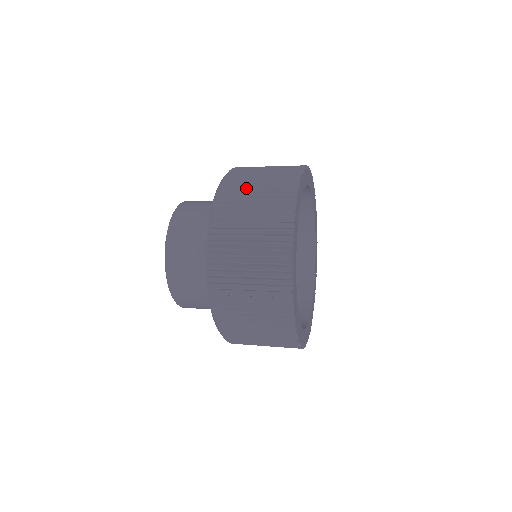
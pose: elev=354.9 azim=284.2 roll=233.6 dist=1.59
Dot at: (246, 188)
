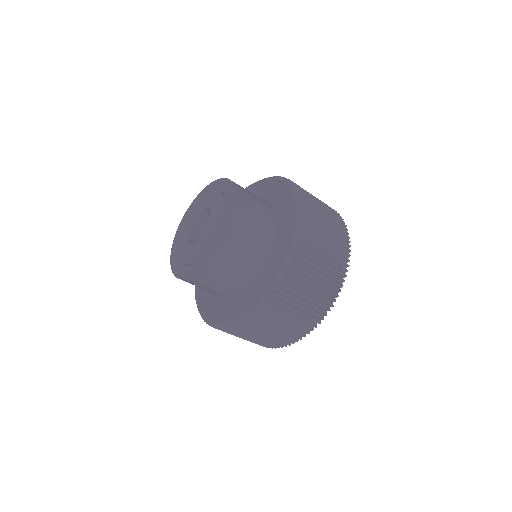
Dot at: occluded
